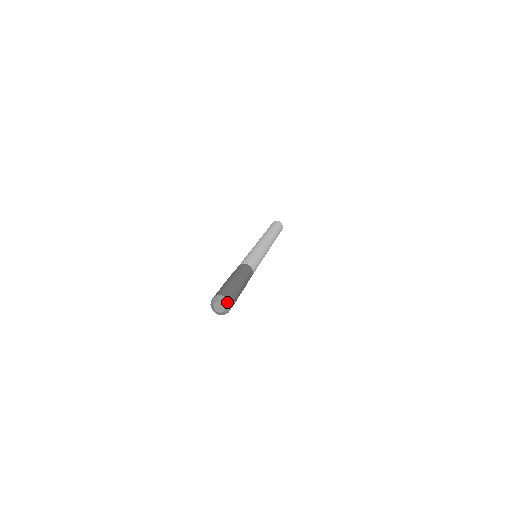
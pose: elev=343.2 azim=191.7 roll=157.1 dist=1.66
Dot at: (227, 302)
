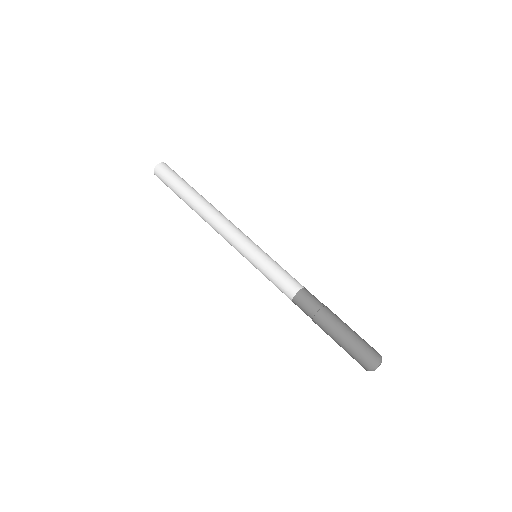
Dot at: (378, 363)
